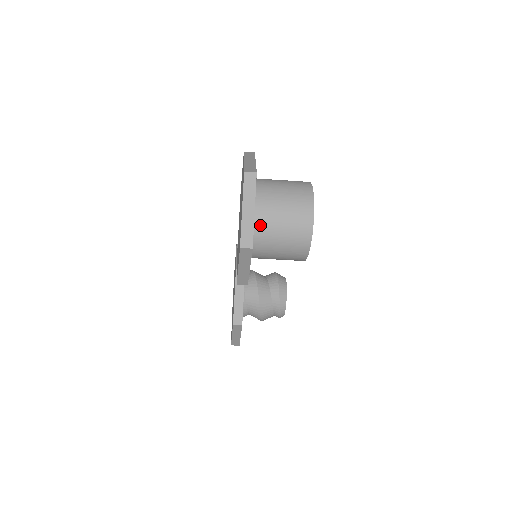
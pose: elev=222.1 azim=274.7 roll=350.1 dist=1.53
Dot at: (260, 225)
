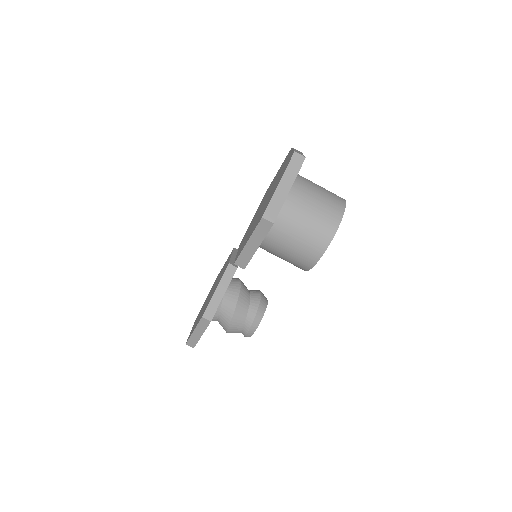
Dot at: (286, 210)
